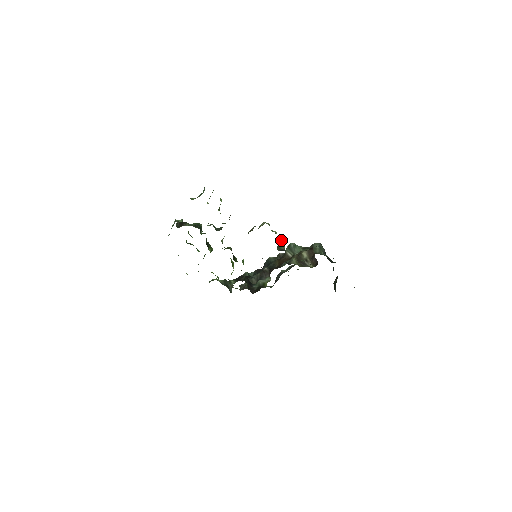
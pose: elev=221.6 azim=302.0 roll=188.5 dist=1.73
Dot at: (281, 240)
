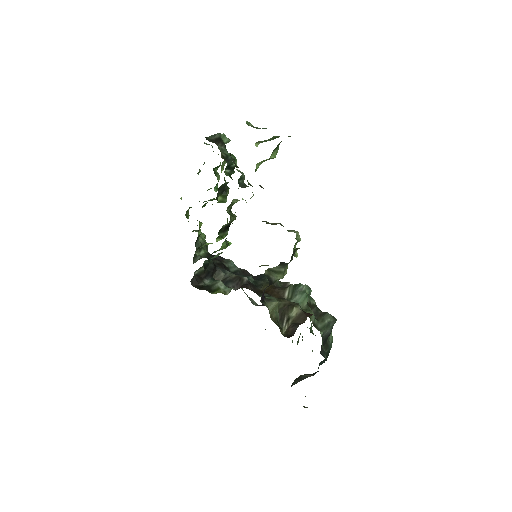
Dot at: (283, 267)
